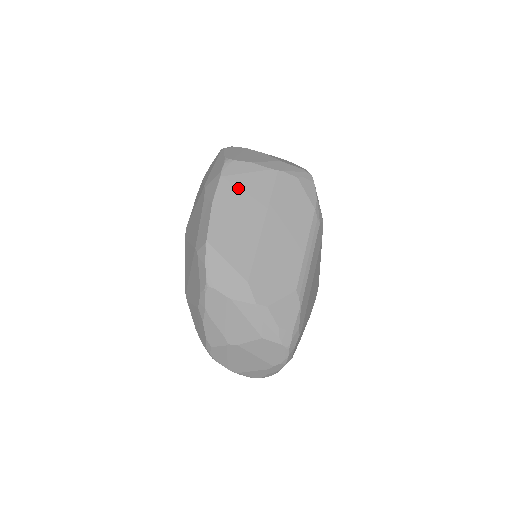
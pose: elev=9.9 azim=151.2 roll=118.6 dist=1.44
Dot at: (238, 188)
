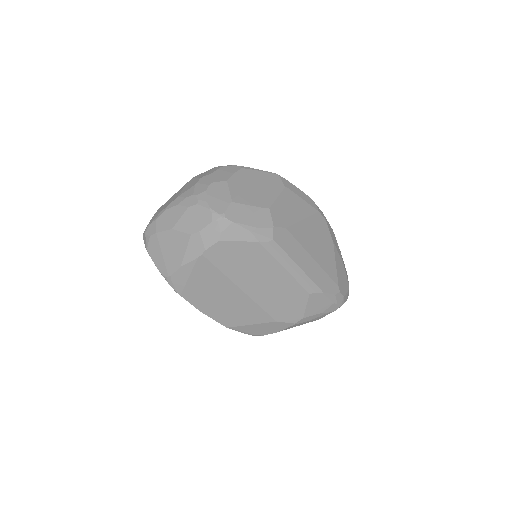
Dot at: (198, 290)
